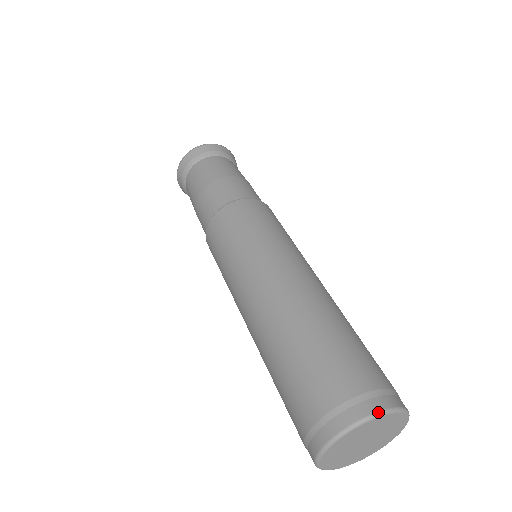
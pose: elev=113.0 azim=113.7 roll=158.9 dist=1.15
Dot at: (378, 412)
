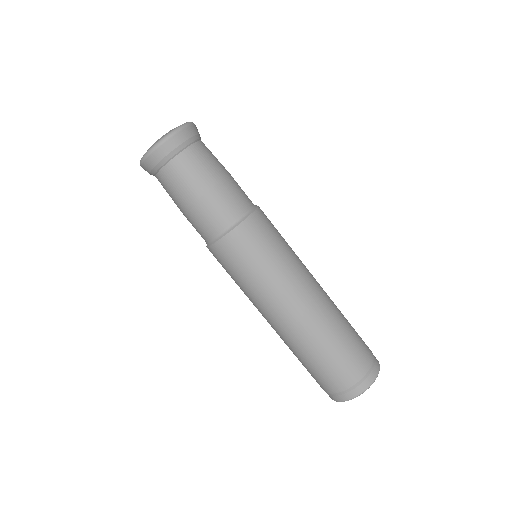
Dot at: occluded
